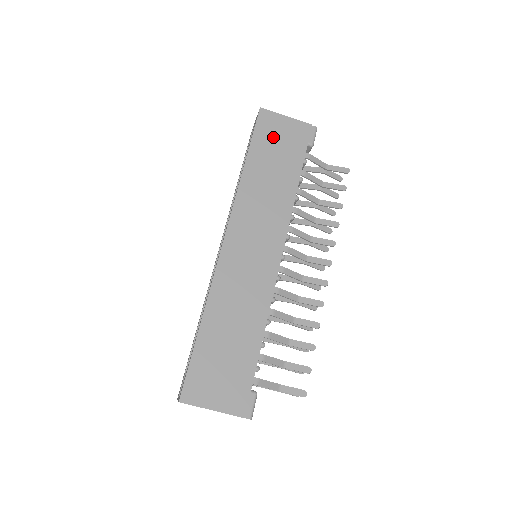
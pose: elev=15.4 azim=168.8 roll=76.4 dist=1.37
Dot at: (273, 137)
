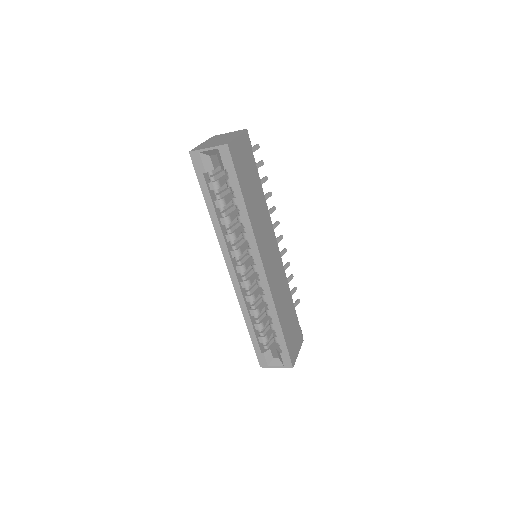
Dot at: (242, 165)
